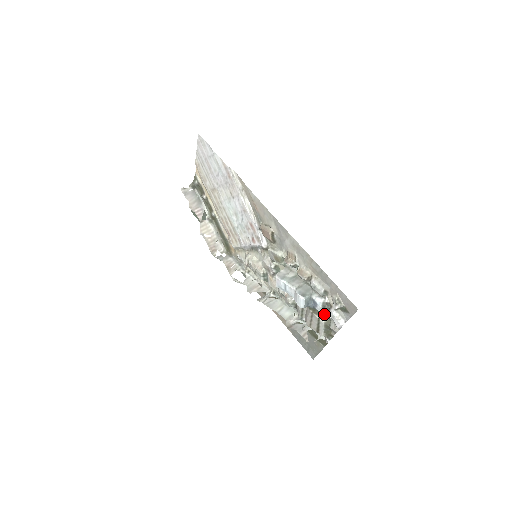
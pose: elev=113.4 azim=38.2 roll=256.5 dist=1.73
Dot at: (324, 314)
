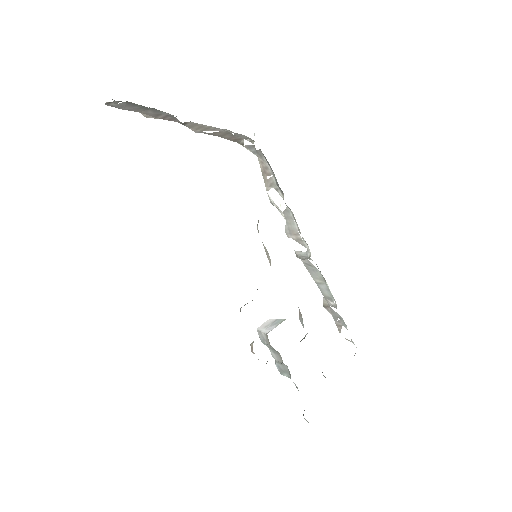
Dot at: occluded
